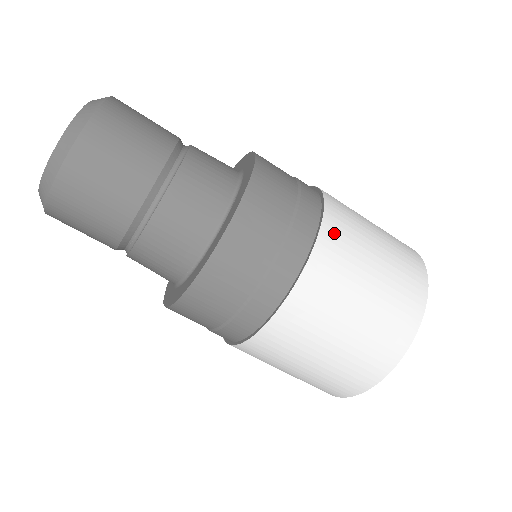
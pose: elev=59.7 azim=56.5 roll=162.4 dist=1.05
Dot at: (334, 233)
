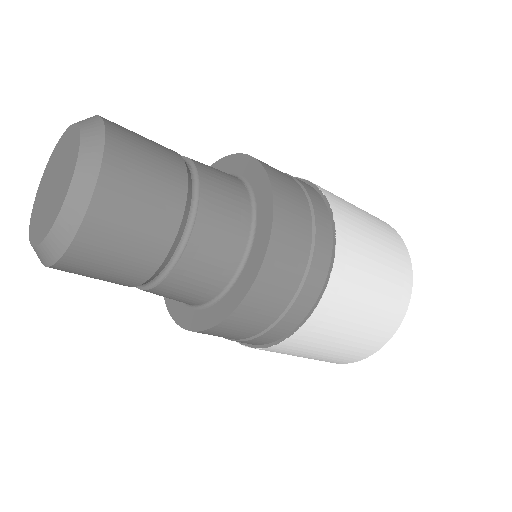
Dot at: (308, 334)
